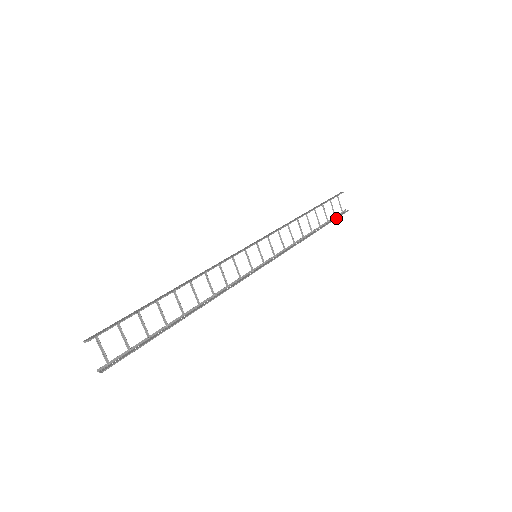
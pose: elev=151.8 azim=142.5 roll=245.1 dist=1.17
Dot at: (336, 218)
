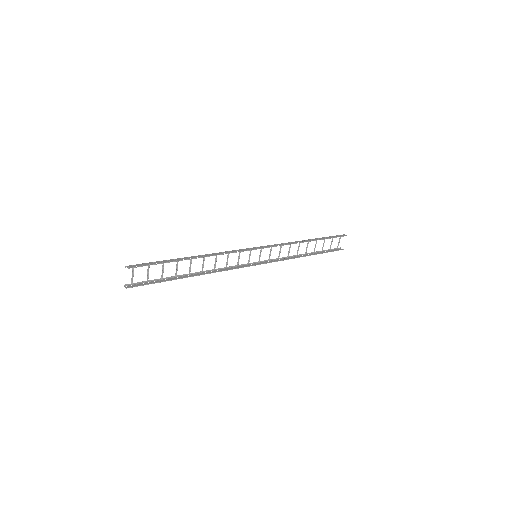
Dot at: occluded
